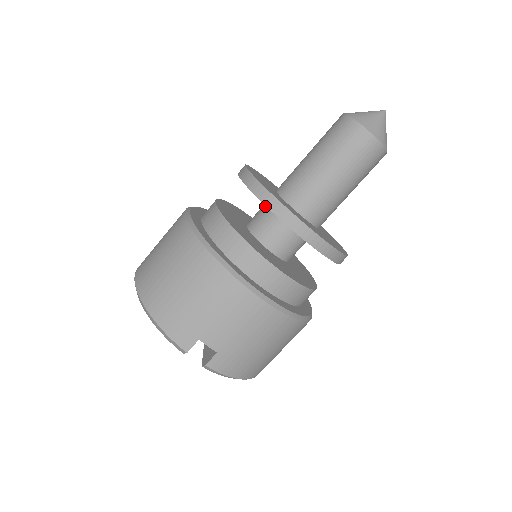
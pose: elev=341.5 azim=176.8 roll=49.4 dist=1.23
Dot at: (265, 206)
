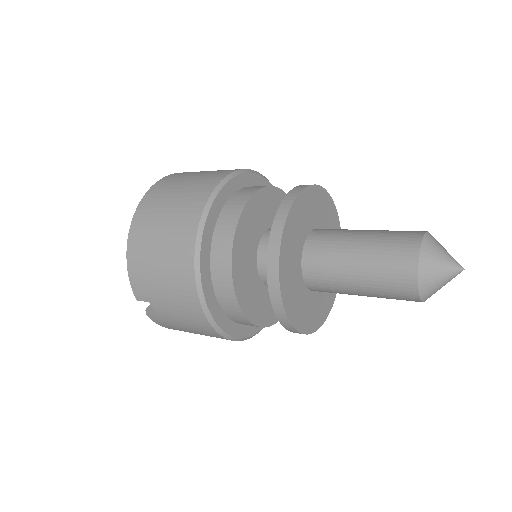
Dot at: occluded
